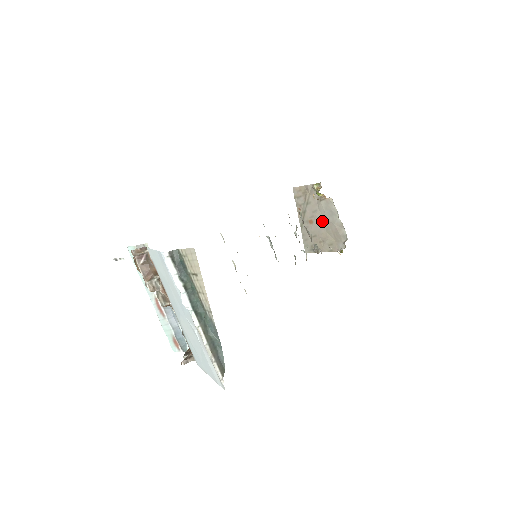
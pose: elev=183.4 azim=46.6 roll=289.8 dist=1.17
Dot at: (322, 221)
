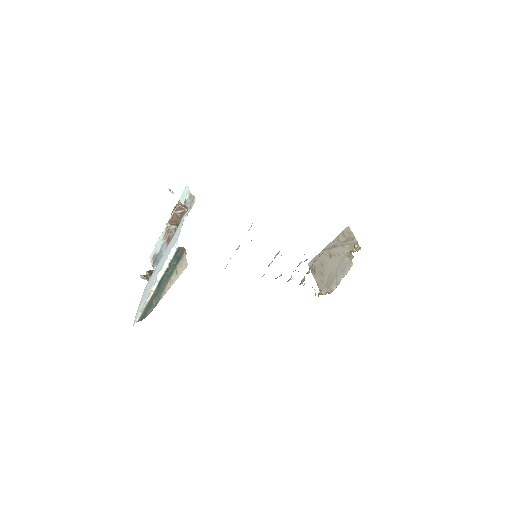
Dot at: (335, 265)
